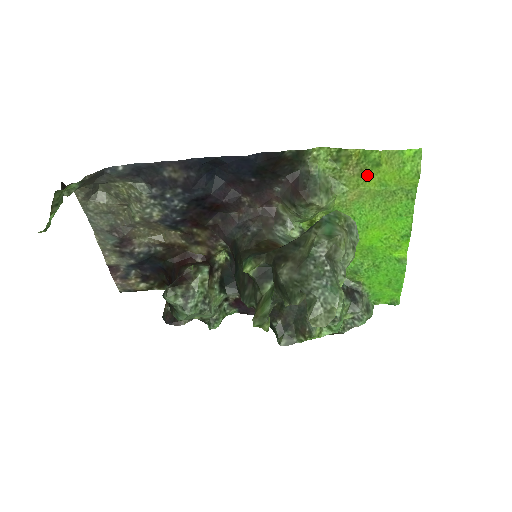
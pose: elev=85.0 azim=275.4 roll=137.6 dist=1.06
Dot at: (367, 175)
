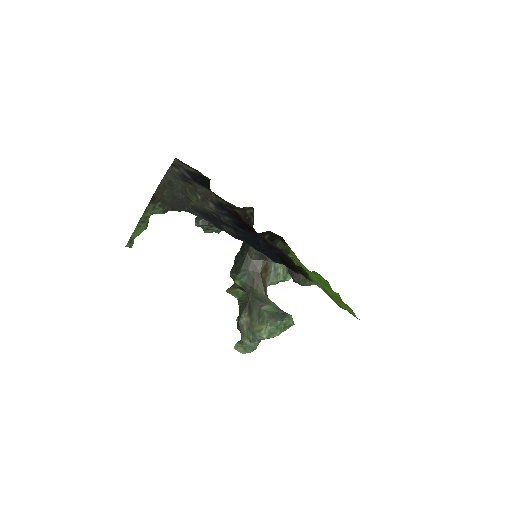
Dot at: (333, 300)
